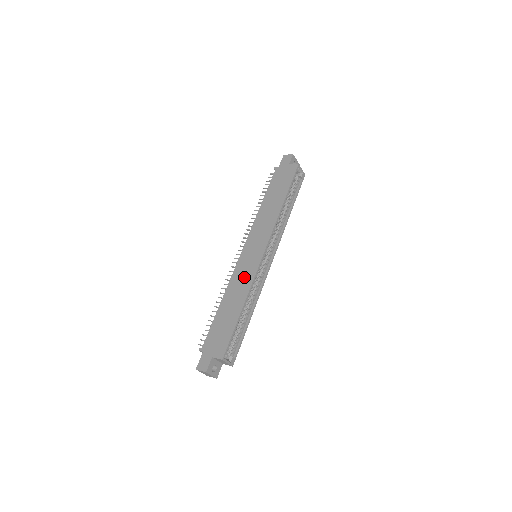
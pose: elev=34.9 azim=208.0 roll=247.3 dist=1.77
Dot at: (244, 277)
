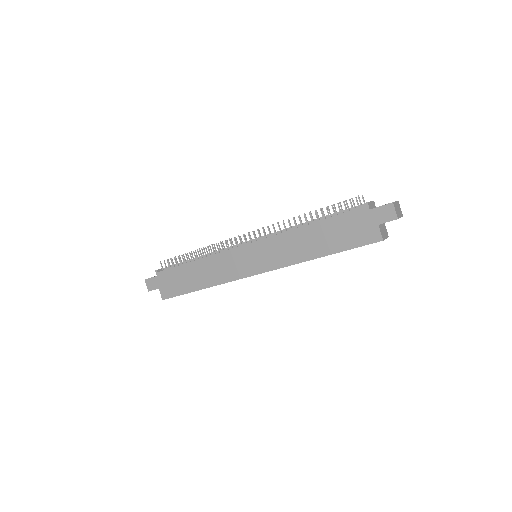
Dot at: (225, 270)
